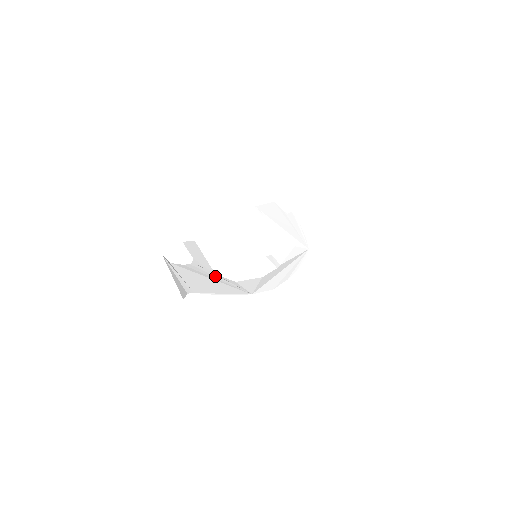
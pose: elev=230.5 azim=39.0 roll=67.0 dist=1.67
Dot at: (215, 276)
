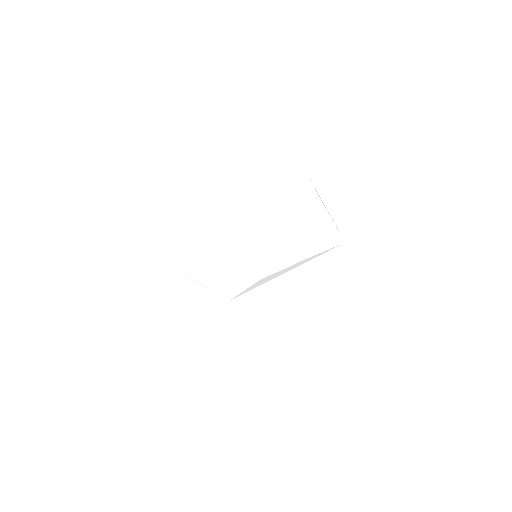
Dot at: (190, 282)
